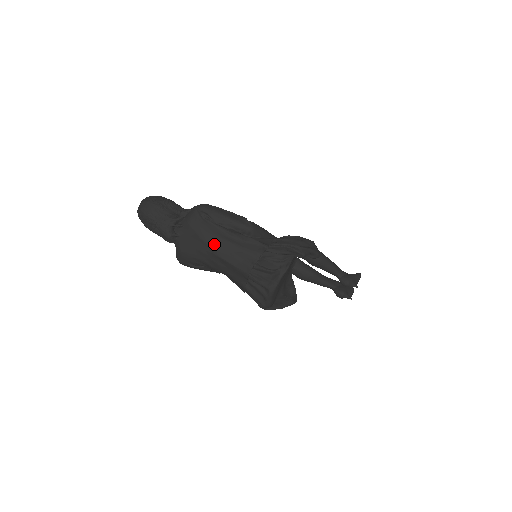
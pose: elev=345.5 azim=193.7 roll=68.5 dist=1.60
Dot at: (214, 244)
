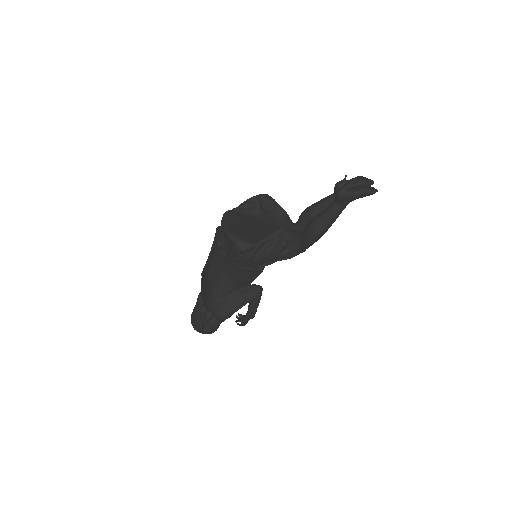
Dot at: (206, 271)
